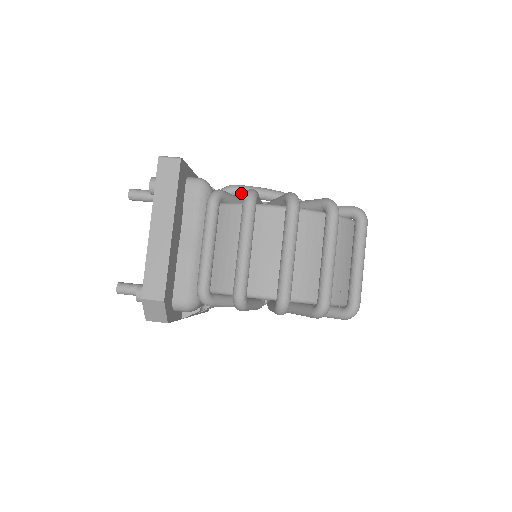
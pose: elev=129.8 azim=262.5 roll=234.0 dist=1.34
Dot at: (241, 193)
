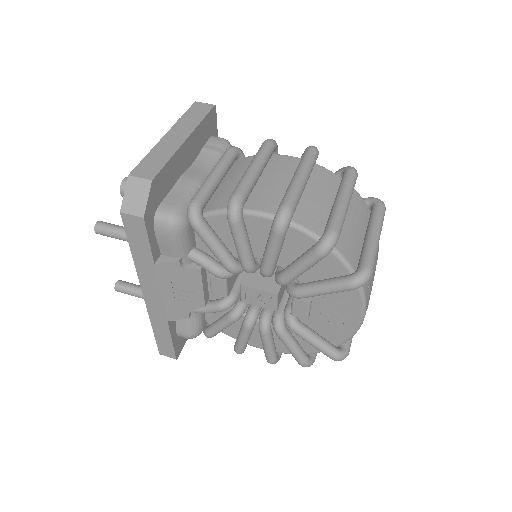
Dot at: occluded
